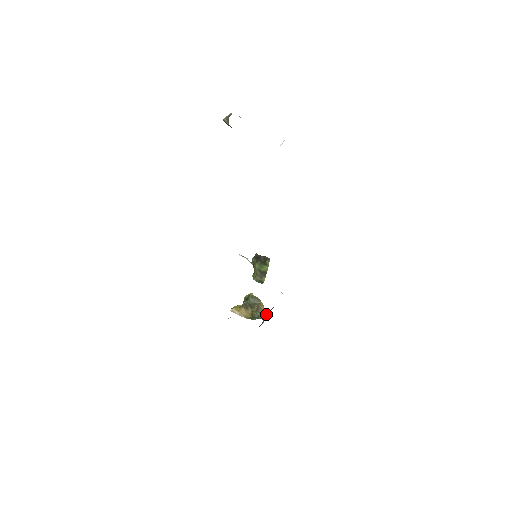
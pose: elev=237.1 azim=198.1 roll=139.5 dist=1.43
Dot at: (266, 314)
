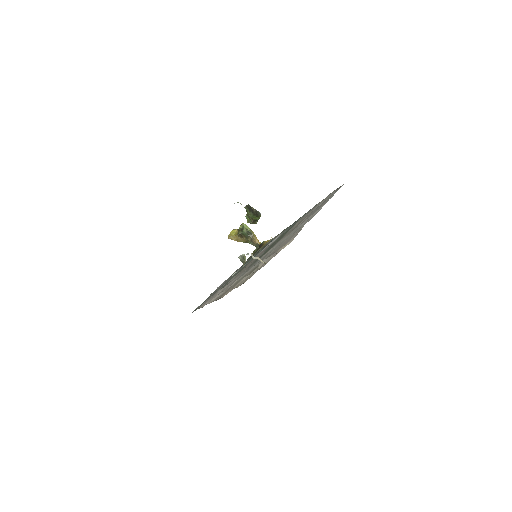
Dot at: (258, 244)
